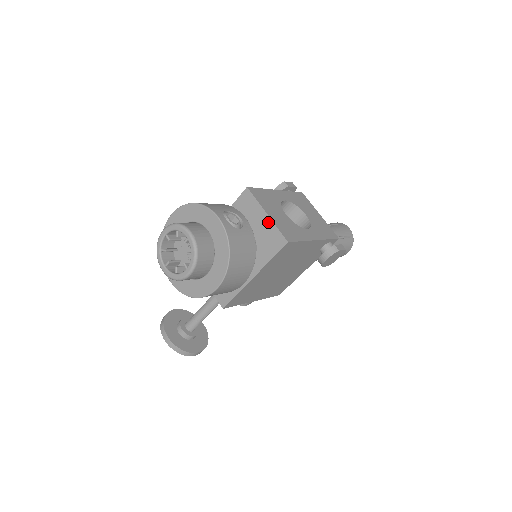
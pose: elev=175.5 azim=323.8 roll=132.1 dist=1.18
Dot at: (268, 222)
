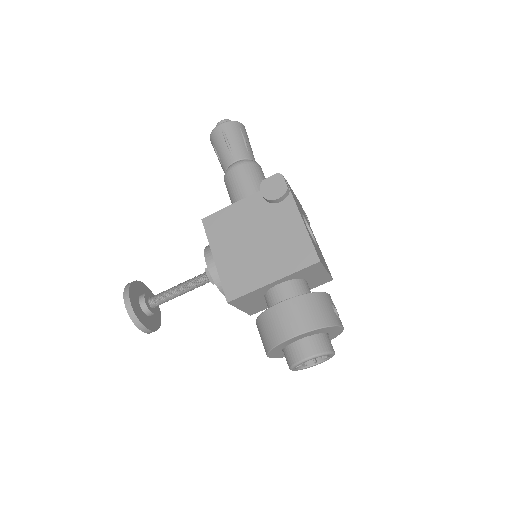
Dot at: (325, 275)
